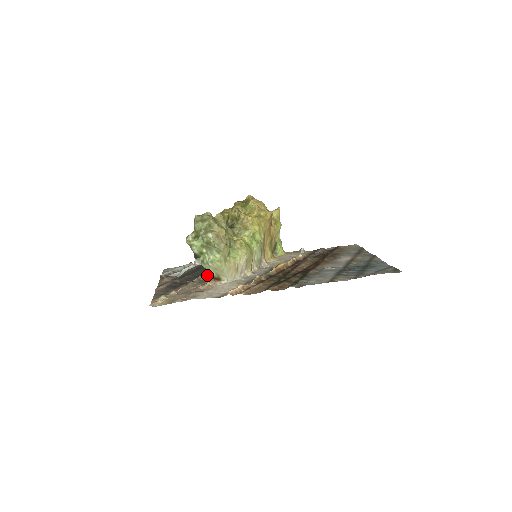
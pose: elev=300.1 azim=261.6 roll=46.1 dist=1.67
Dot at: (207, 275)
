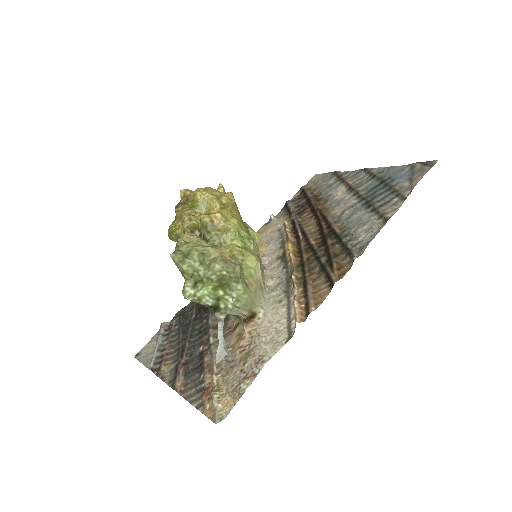
Dot at: (214, 322)
